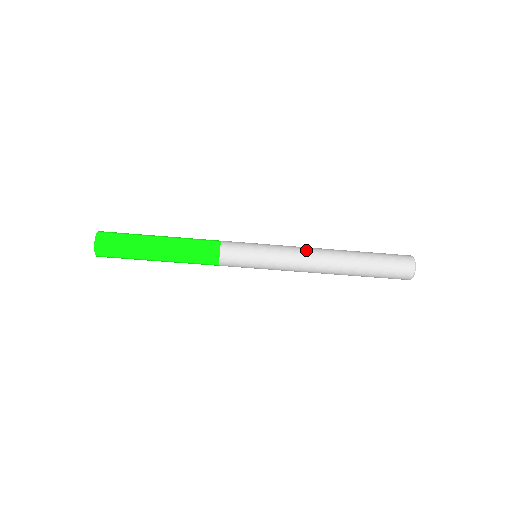
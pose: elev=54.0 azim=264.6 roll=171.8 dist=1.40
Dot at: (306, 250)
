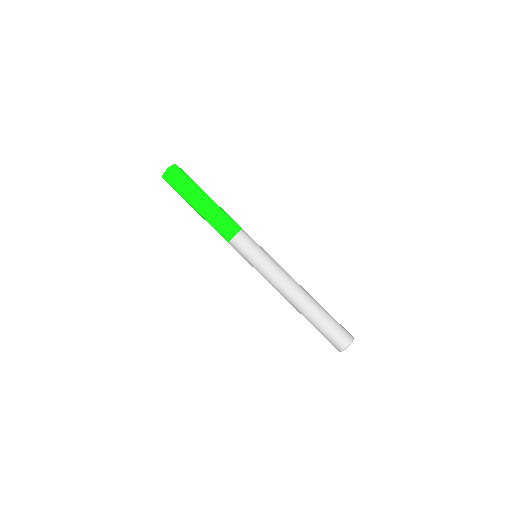
Dot at: occluded
